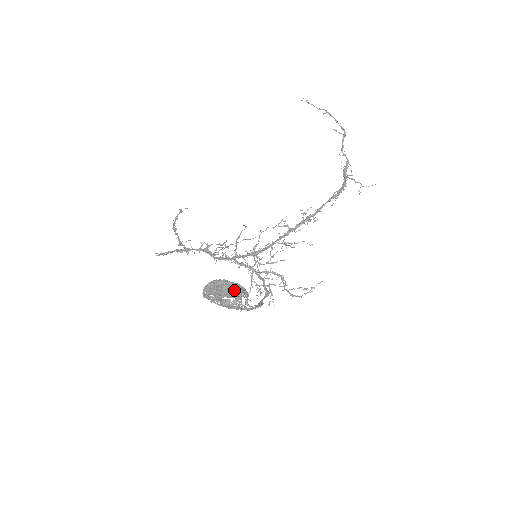
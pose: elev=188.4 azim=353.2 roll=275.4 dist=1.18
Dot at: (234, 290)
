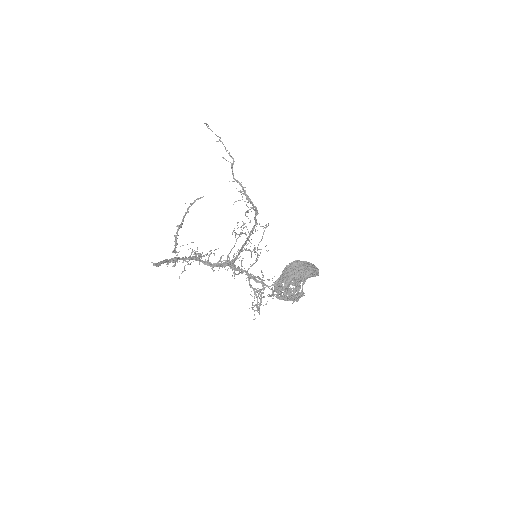
Dot at: (314, 268)
